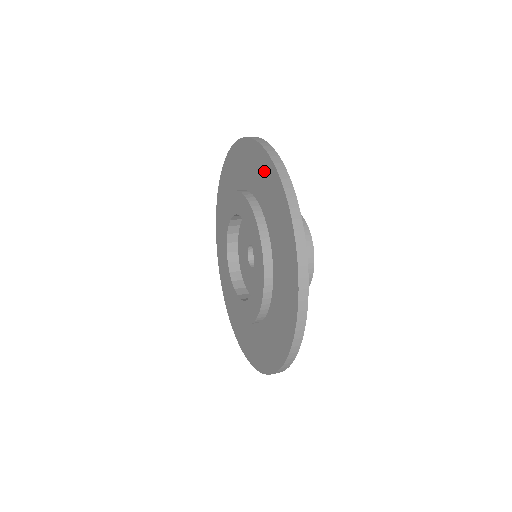
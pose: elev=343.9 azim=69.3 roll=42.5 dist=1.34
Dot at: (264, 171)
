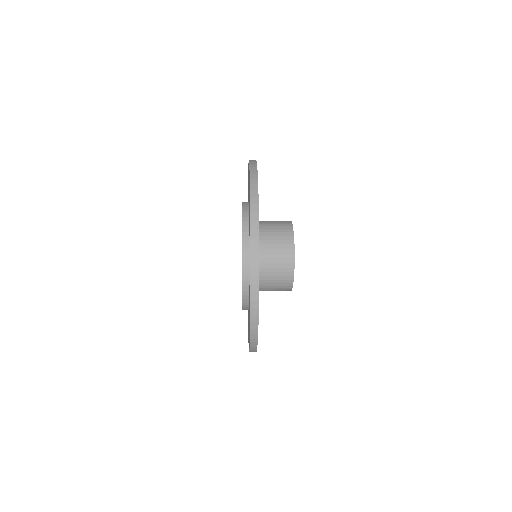
Dot at: (249, 185)
